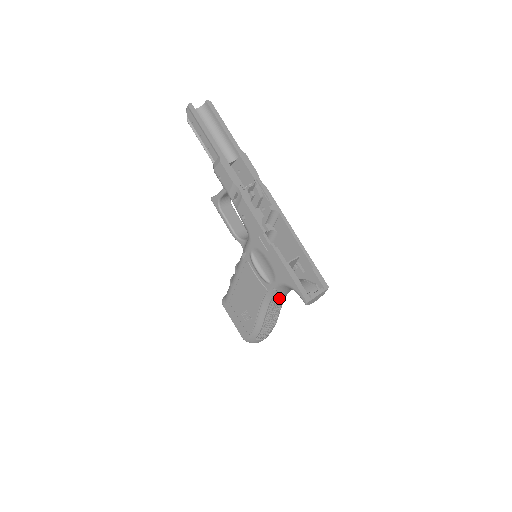
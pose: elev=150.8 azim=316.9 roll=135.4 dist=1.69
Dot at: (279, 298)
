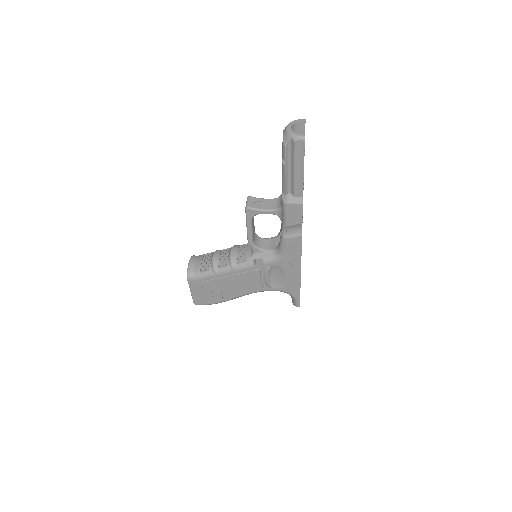
Dot at: occluded
